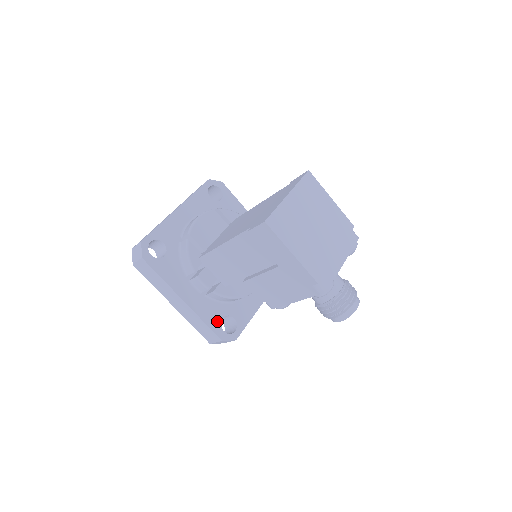
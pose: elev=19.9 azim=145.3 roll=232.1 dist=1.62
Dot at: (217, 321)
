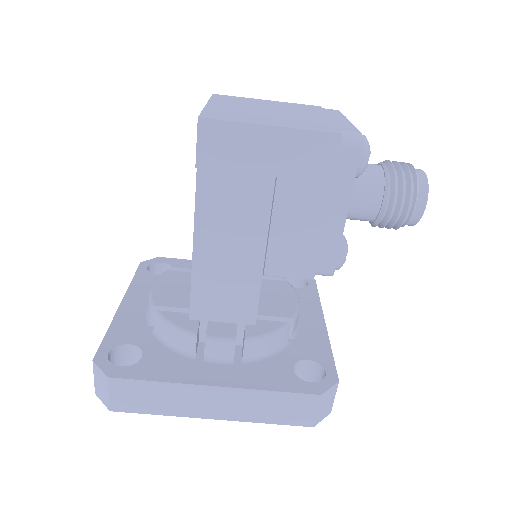
Dot at: (289, 378)
